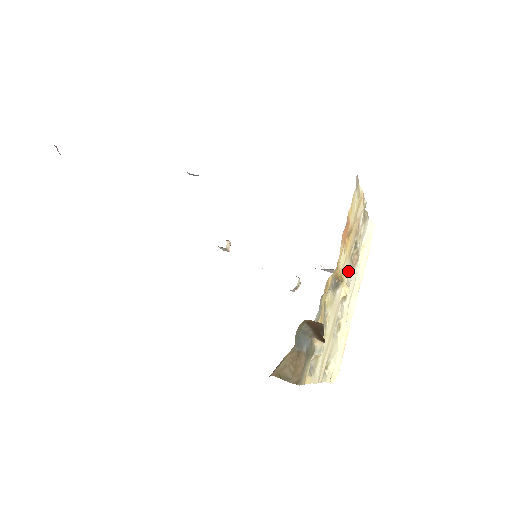
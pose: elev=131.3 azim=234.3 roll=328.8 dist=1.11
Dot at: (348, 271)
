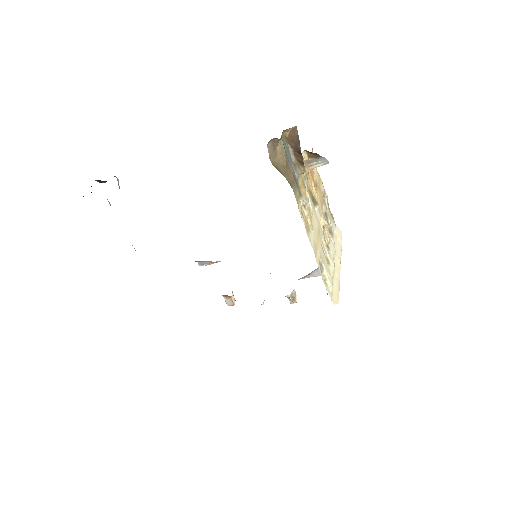
Dot at: occluded
